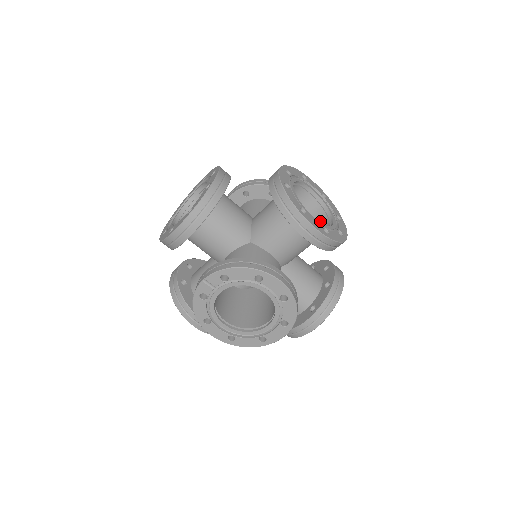
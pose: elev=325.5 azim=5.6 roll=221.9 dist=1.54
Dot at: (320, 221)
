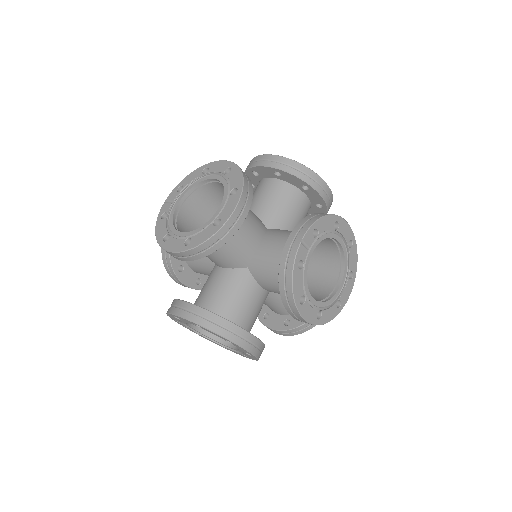
Dot at: occluded
